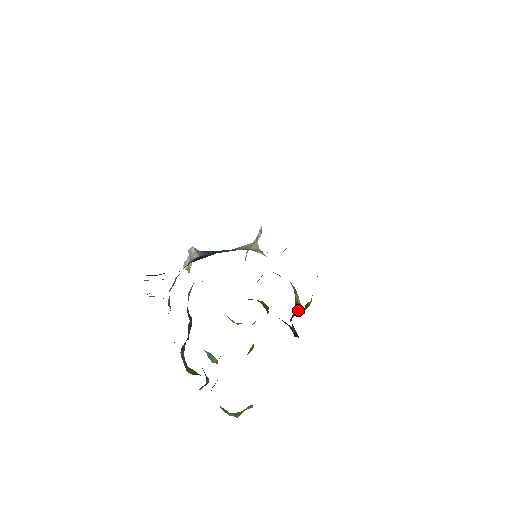
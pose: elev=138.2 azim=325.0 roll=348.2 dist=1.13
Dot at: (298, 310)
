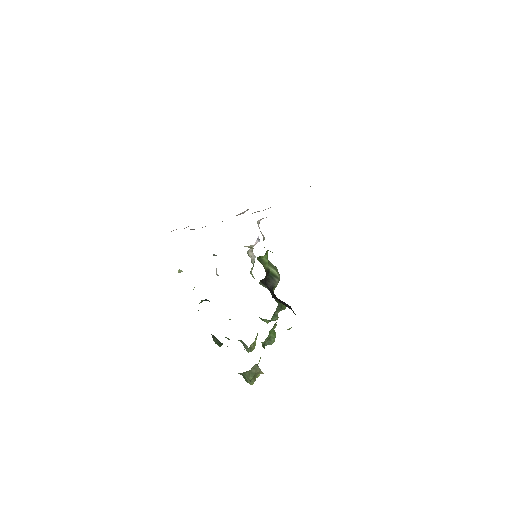
Dot at: (276, 279)
